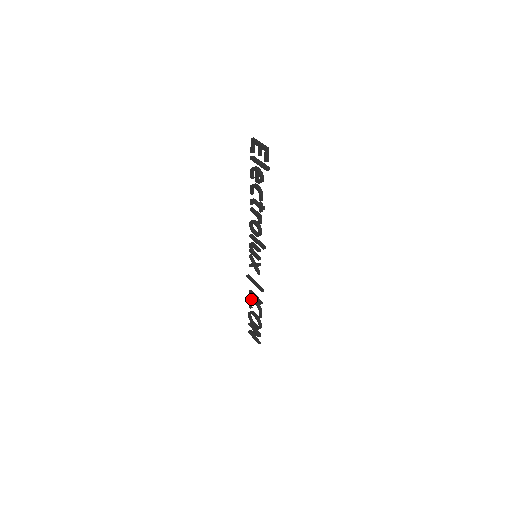
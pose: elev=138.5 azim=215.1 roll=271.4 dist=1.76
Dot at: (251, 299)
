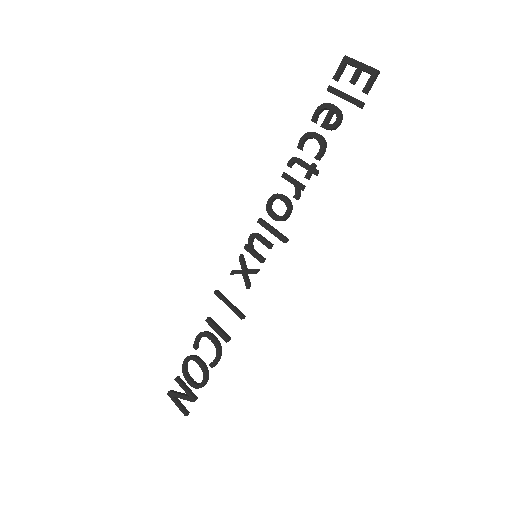
Dot at: (206, 332)
